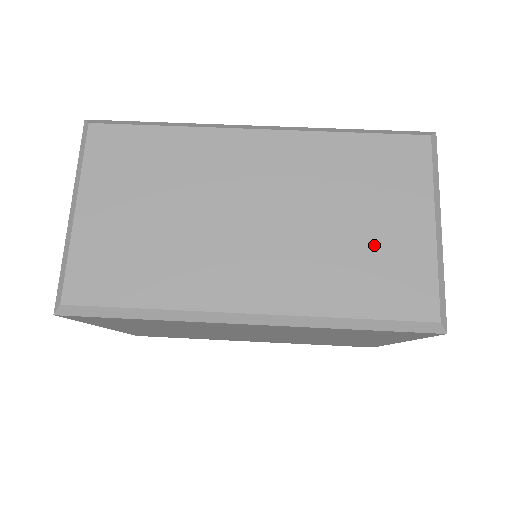
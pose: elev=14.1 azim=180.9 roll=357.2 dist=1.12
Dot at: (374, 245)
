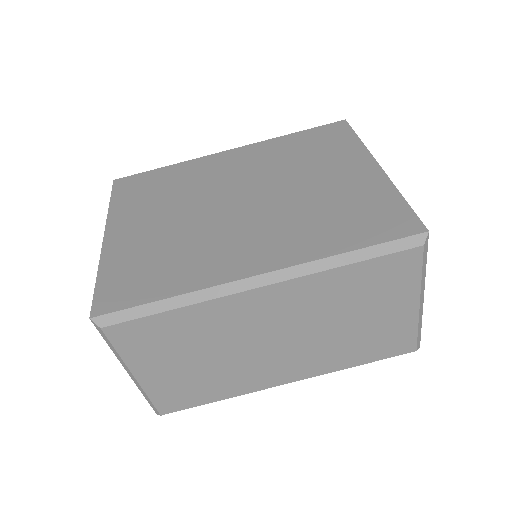
Dot at: (372, 329)
